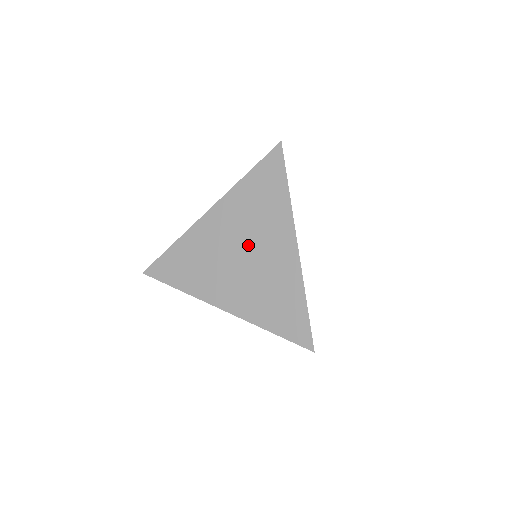
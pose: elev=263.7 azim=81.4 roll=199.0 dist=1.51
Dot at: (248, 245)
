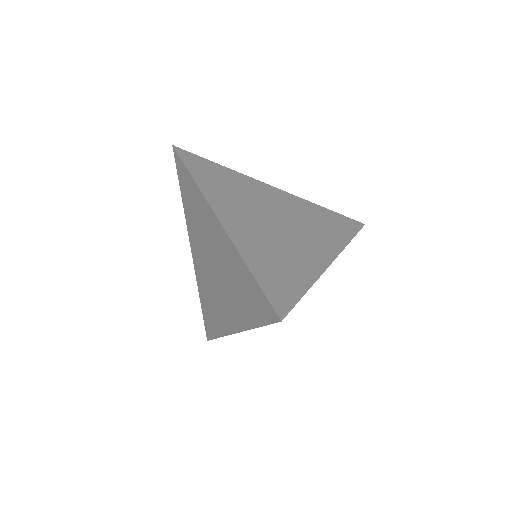
Dot at: (210, 255)
